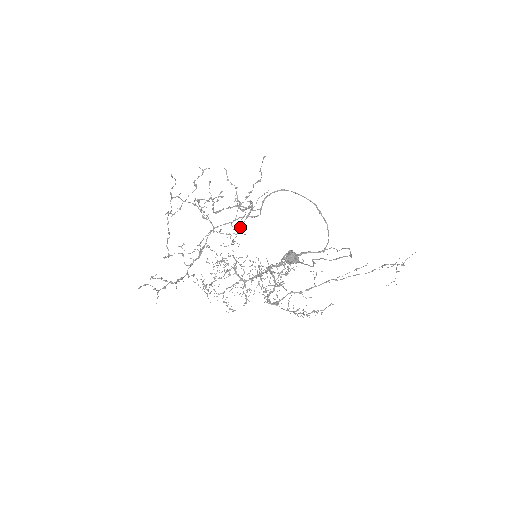
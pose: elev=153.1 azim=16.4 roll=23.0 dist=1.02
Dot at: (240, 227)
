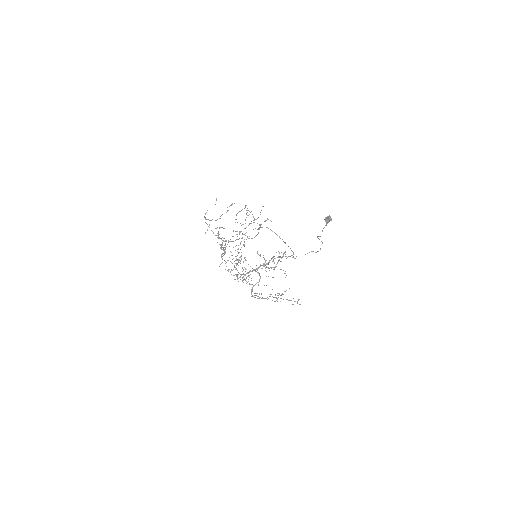
Dot at: occluded
